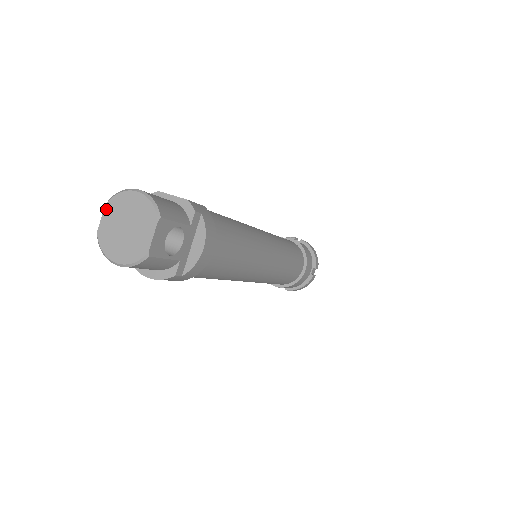
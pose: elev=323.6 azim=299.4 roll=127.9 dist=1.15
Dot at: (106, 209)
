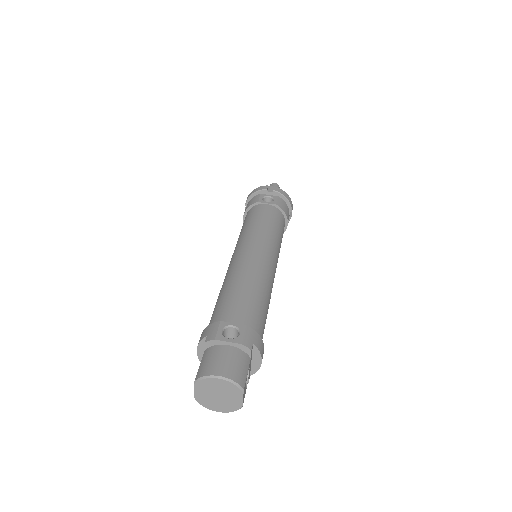
Dot at: (196, 387)
